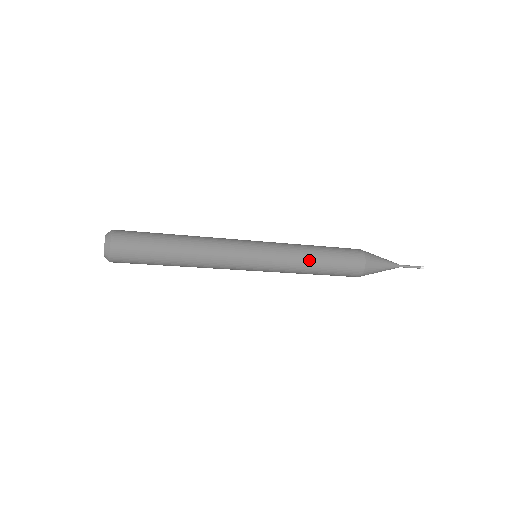
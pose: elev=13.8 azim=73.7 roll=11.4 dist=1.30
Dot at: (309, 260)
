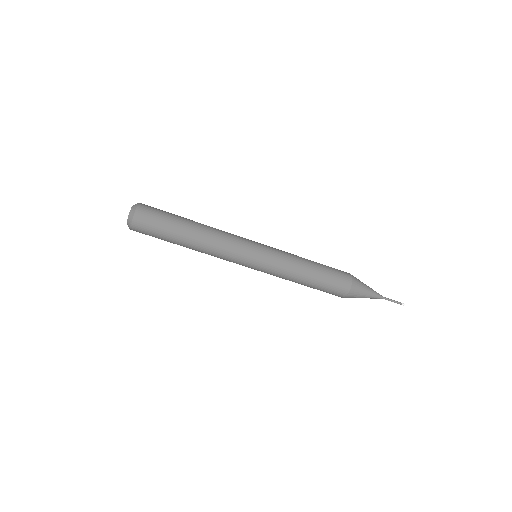
Dot at: (303, 261)
